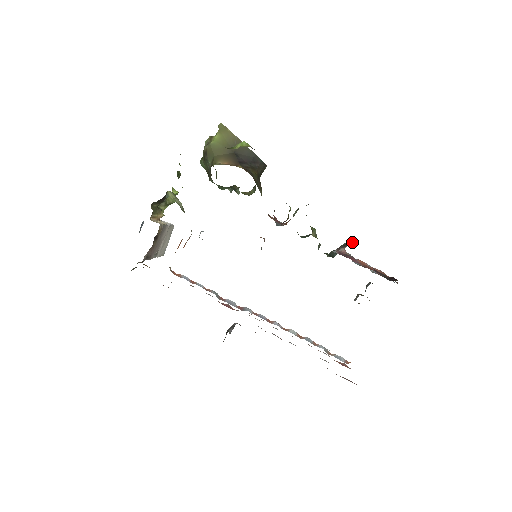
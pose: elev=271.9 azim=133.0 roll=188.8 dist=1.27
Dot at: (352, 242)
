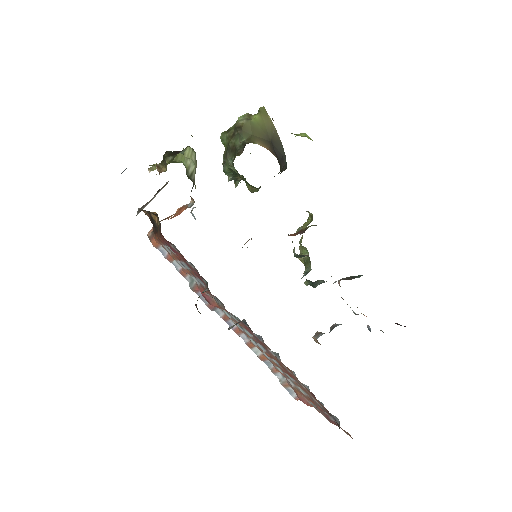
Dot at: (358, 277)
